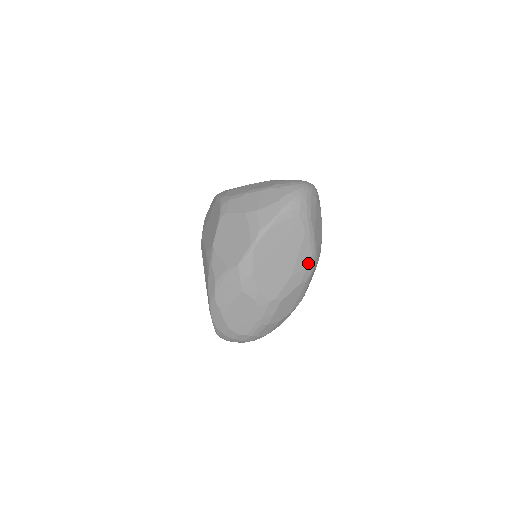
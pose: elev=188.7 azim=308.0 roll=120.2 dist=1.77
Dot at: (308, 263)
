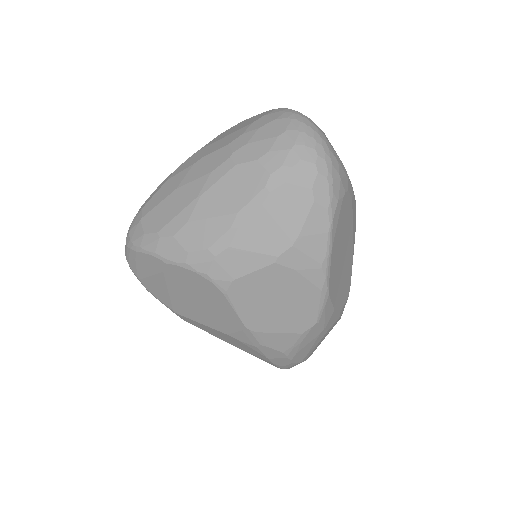
Dot at: occluded
